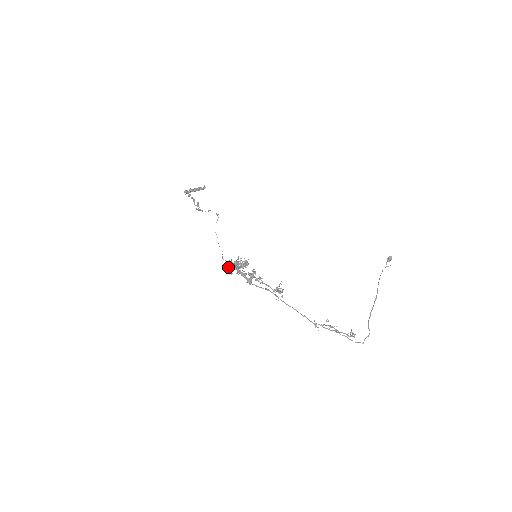
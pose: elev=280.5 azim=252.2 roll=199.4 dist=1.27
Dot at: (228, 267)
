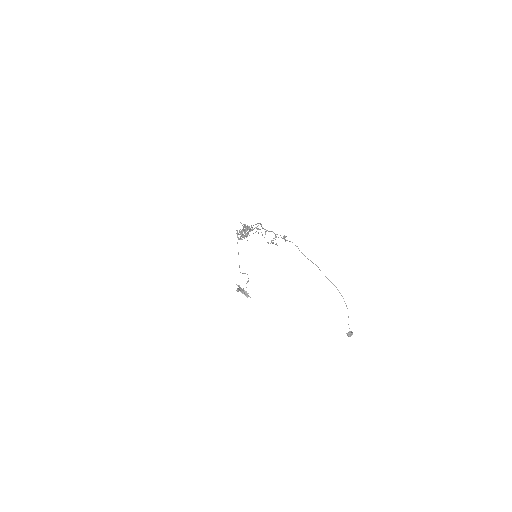
Dot at: (238, 233)
